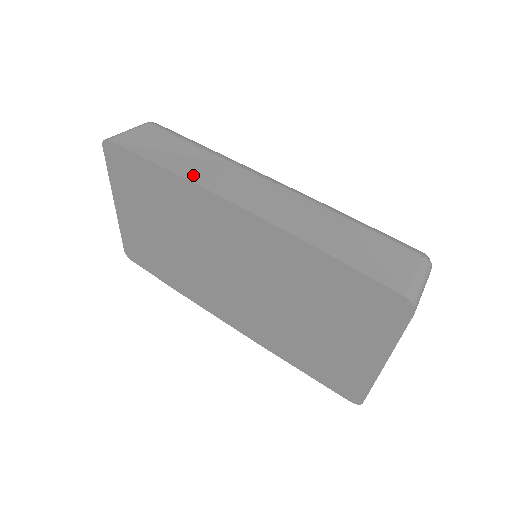
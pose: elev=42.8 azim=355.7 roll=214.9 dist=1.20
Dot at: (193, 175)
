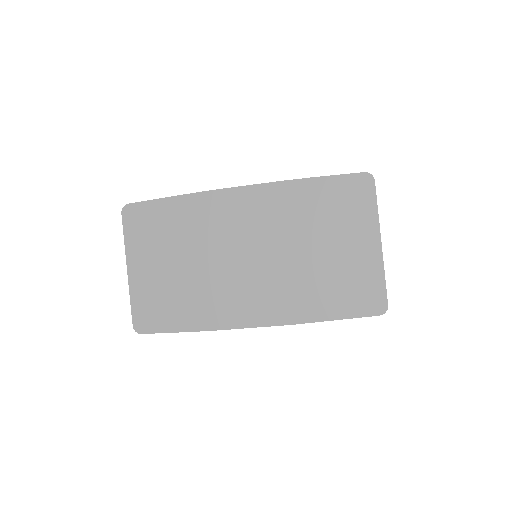
Dot at: occluded
